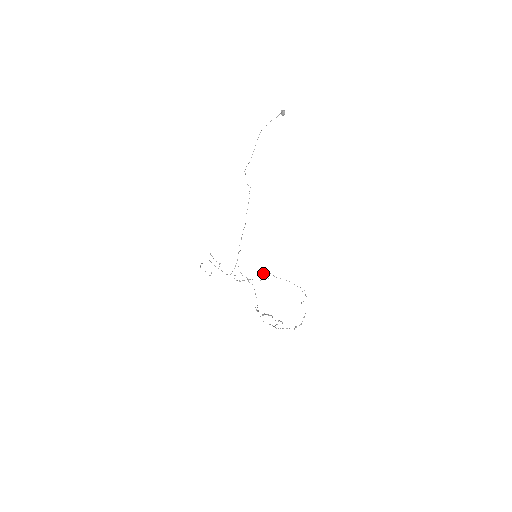
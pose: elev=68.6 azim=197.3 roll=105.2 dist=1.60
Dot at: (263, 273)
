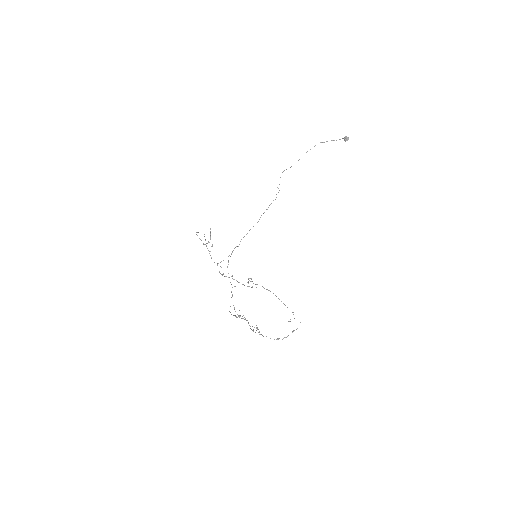
Dot at: occluded
